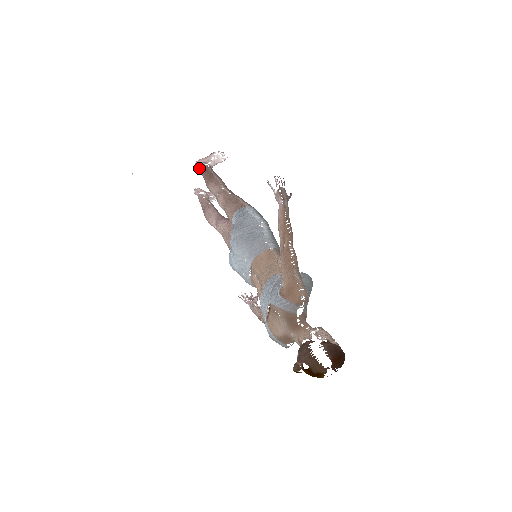
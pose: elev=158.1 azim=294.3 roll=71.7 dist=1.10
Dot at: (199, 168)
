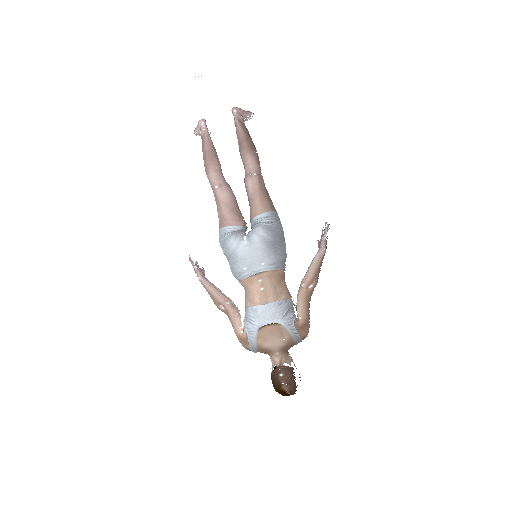
Dot at: (237, 118)
